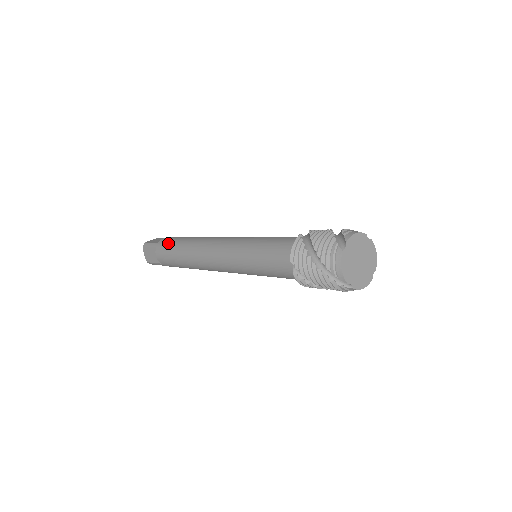
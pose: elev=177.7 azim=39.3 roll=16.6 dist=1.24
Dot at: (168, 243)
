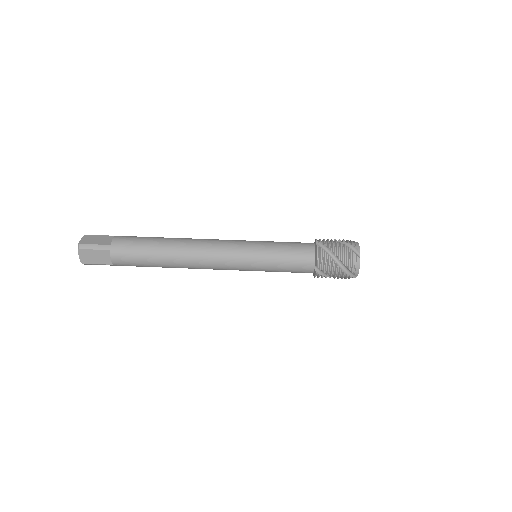
Dot at: occluded
